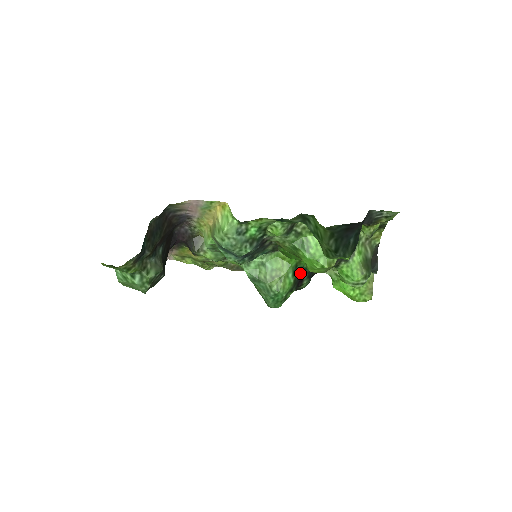
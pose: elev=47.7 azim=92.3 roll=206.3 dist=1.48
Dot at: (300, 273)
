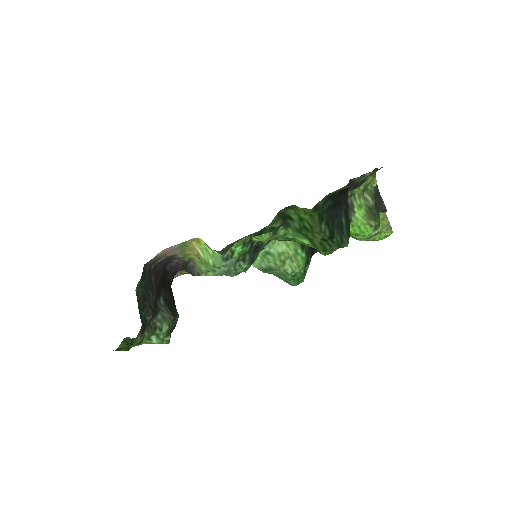
Dot at: occluded
